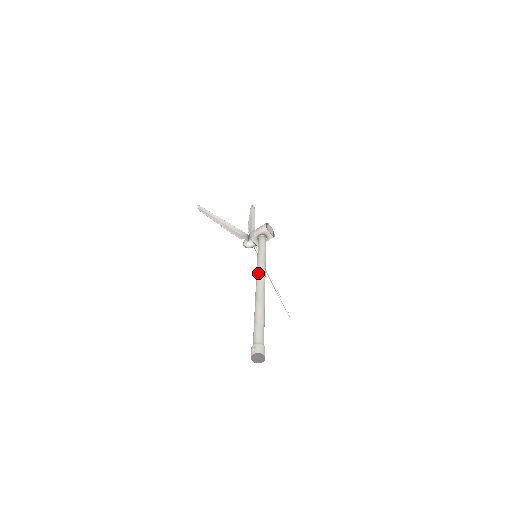
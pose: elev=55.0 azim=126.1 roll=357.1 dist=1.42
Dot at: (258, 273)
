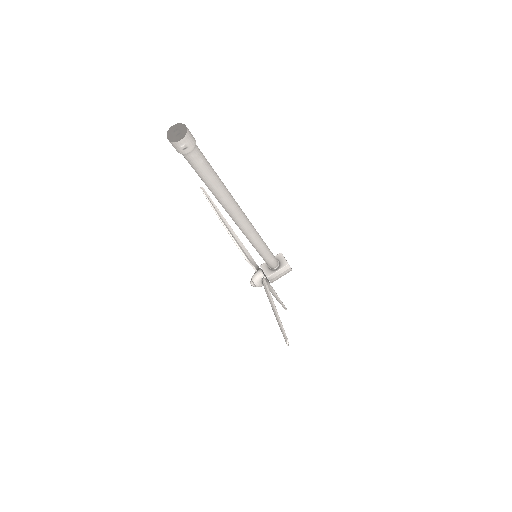
Dot at: occluded
